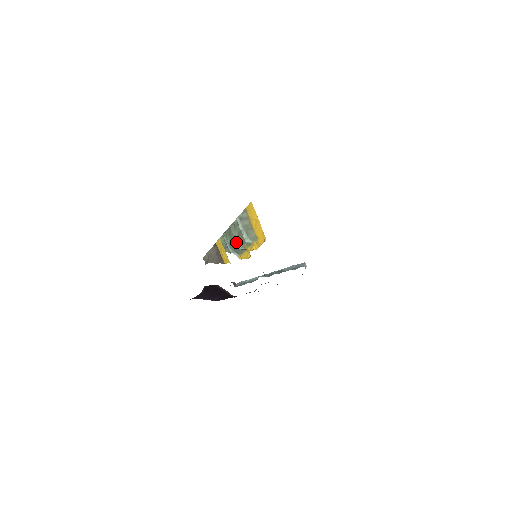
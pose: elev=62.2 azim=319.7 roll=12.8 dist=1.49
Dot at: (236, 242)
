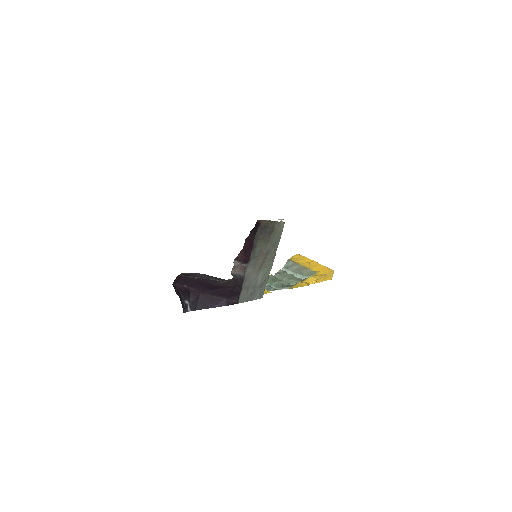
Dot at: (288, 283)
